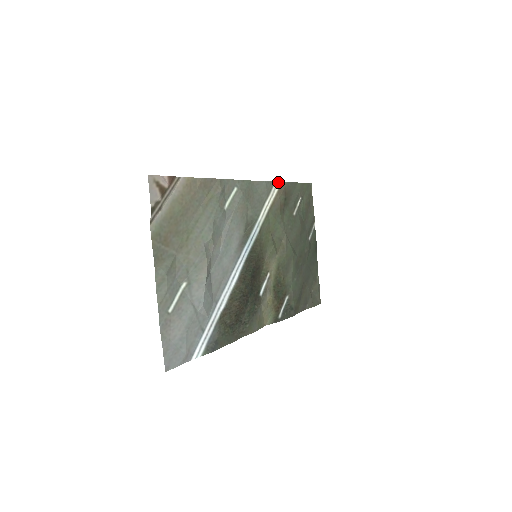
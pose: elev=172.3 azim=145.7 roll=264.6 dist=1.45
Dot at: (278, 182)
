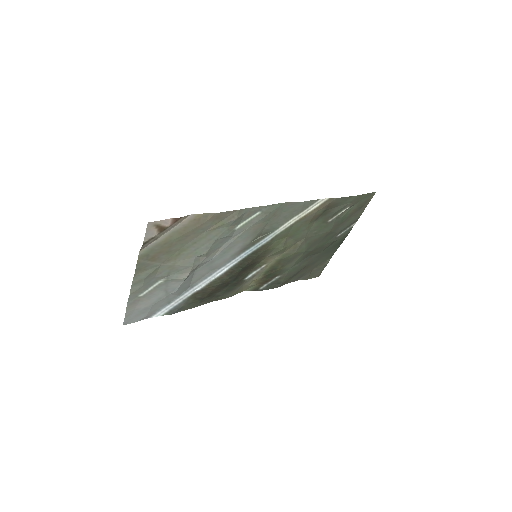
Dot at: (324, 199)
